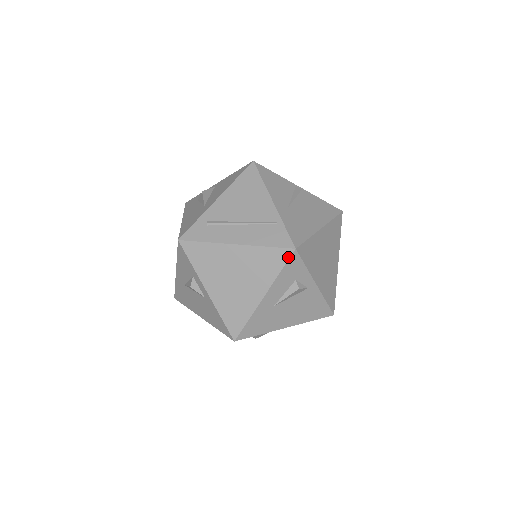
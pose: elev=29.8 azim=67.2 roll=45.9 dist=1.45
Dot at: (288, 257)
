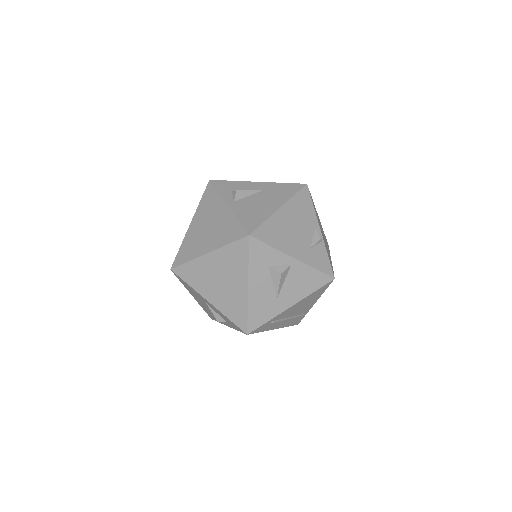
Dot at: occluded
